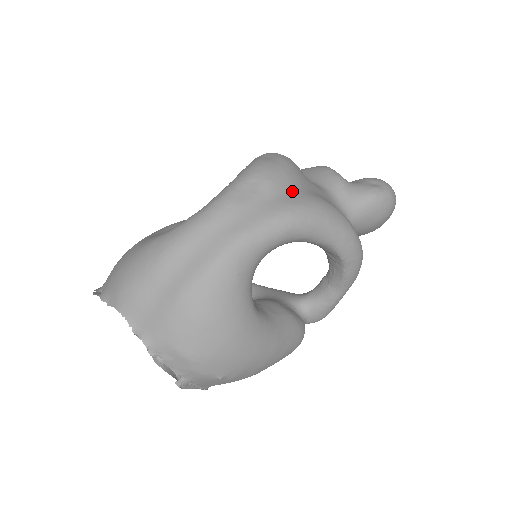
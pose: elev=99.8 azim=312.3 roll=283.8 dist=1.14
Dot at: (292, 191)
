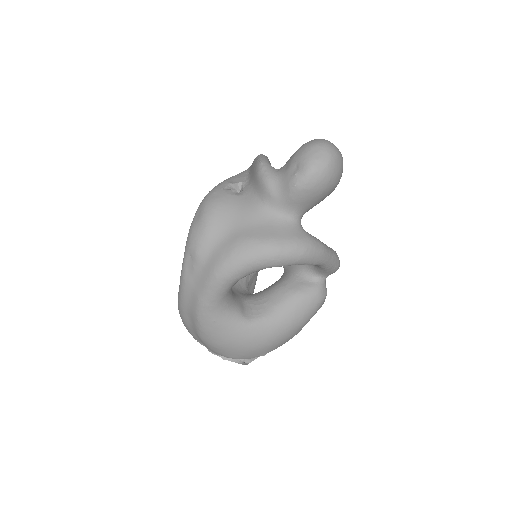
Dot at: (214, 250)
